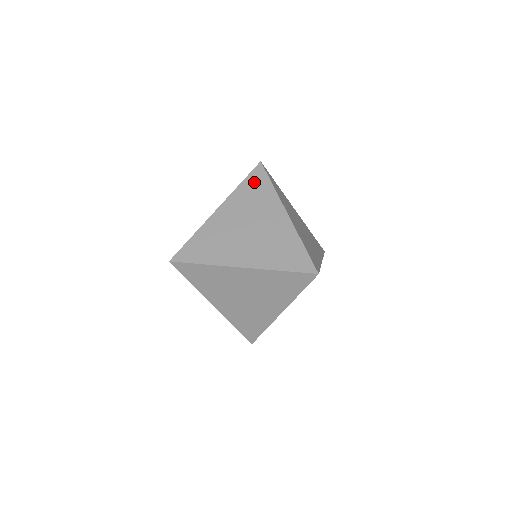
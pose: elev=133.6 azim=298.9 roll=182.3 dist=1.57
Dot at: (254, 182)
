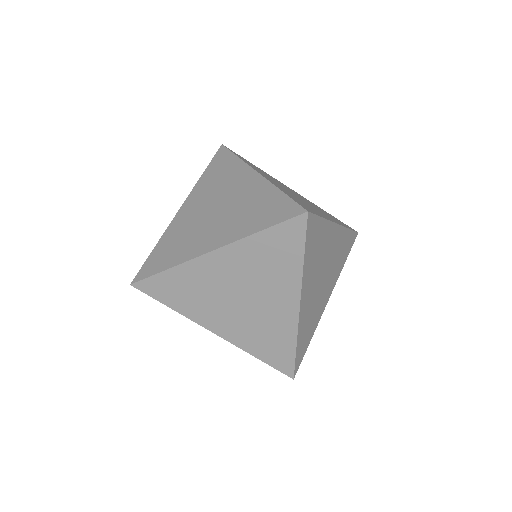
Dot at: (280, 241)
